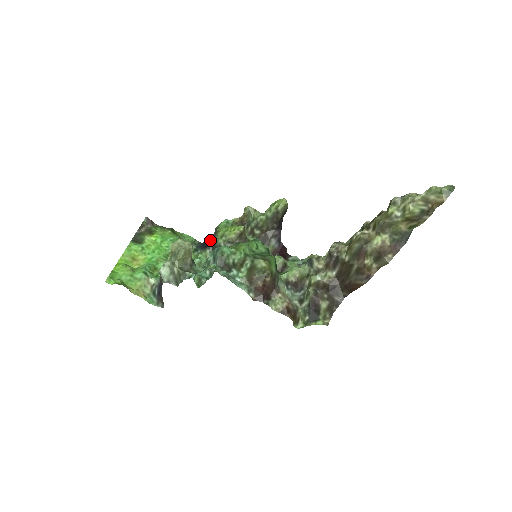
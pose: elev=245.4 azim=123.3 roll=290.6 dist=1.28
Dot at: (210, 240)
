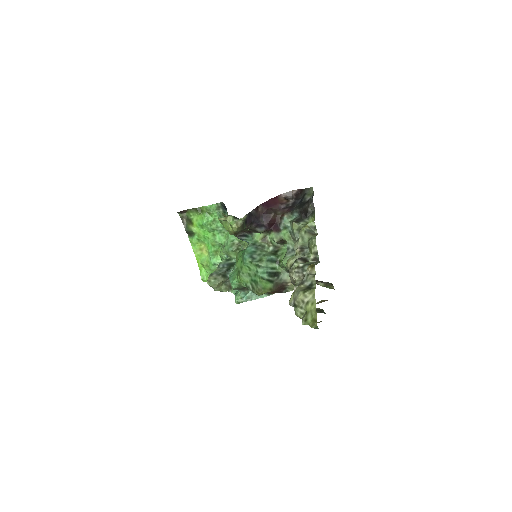
Dot at: occluded
